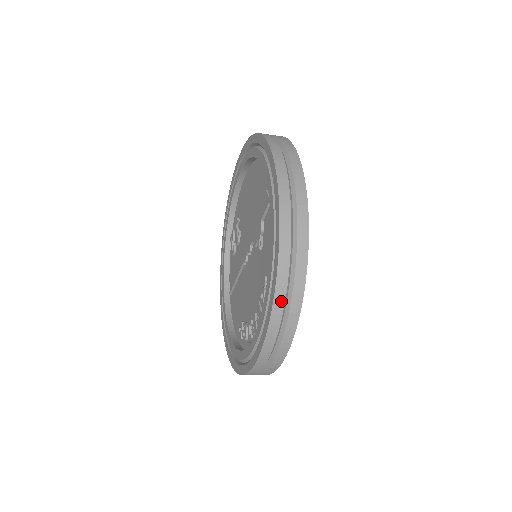
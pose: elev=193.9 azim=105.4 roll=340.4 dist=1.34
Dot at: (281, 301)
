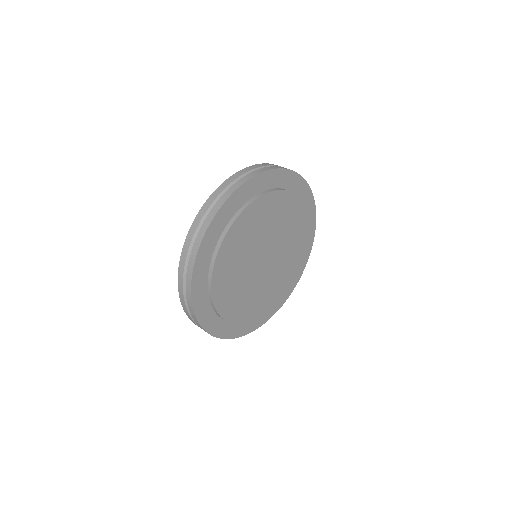
Dot at: (196, 324)
